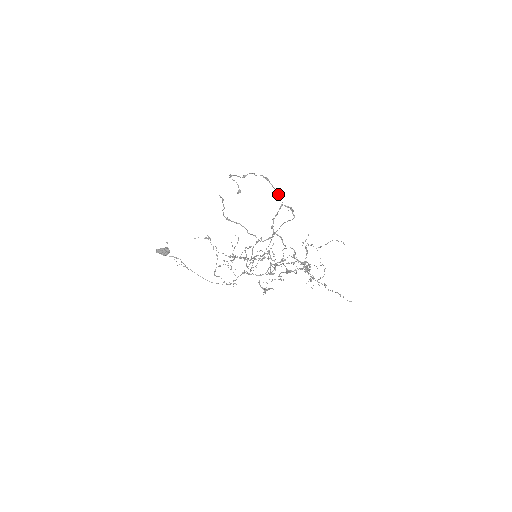
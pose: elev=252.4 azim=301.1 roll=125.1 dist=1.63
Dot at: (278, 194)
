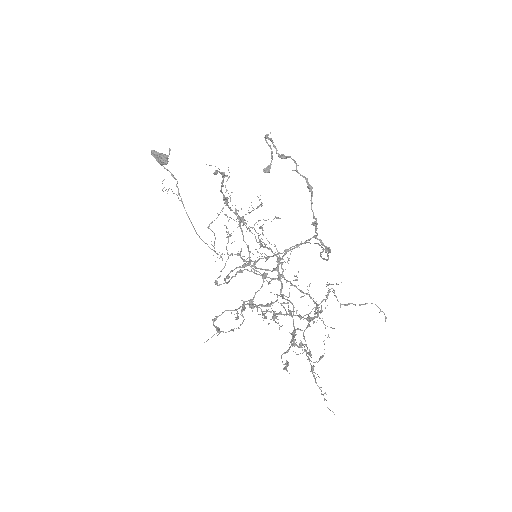
Dot at: (315, 222)
